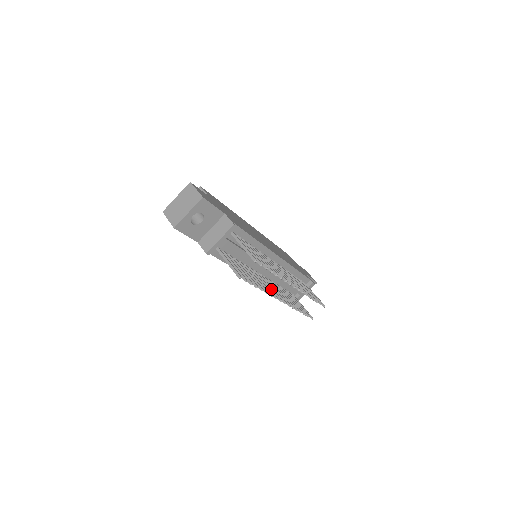
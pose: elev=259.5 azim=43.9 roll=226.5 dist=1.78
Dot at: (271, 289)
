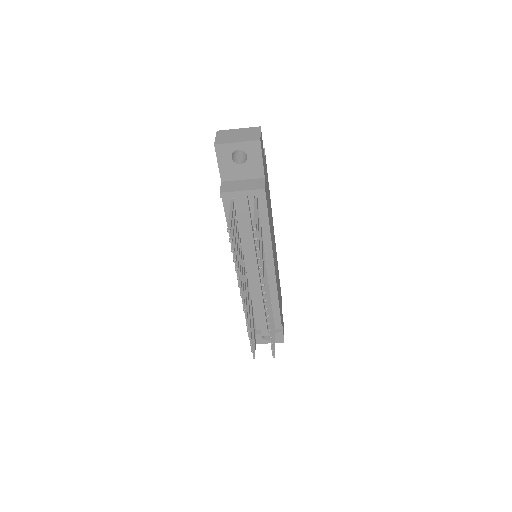
Dot at: (244, 287)
